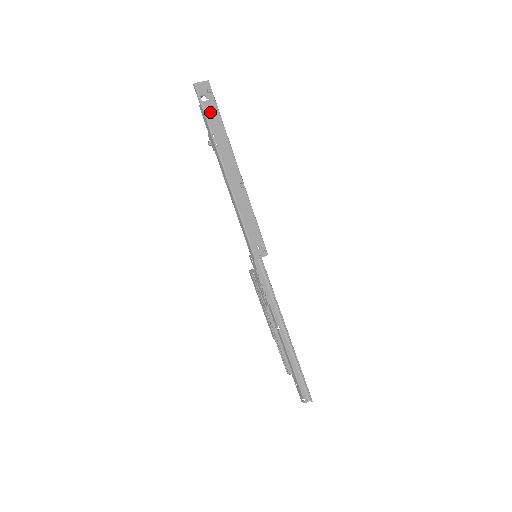
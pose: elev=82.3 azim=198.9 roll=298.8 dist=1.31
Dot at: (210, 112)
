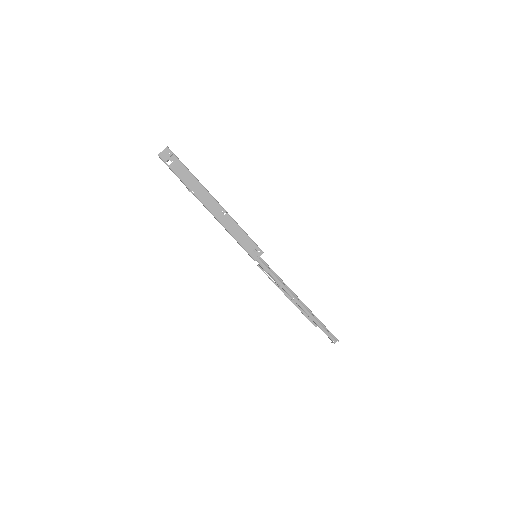
Dot at: (178, 170)
